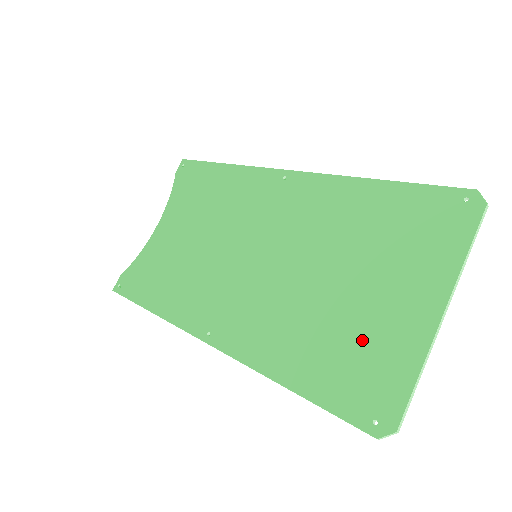
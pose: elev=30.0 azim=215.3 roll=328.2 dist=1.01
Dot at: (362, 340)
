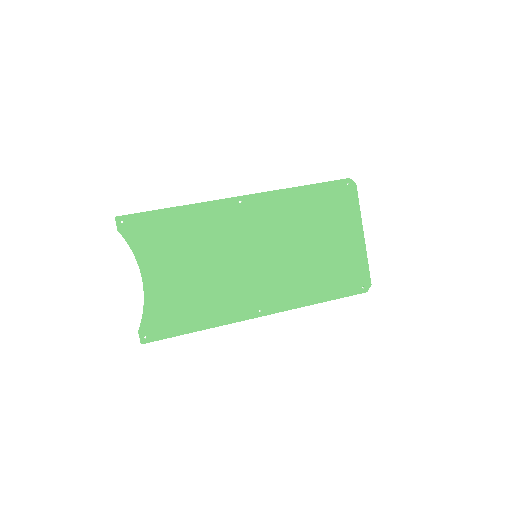
Dot at: (341, 263)
